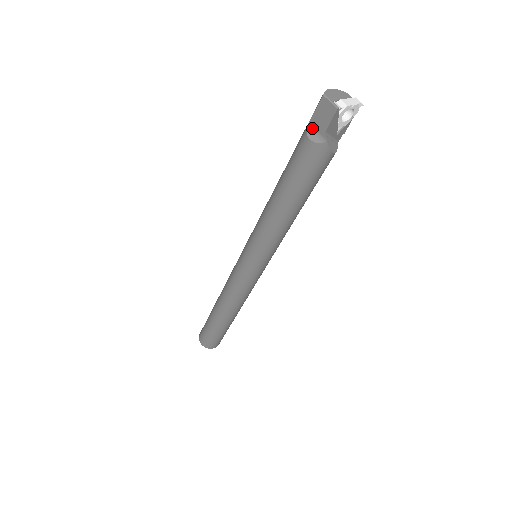
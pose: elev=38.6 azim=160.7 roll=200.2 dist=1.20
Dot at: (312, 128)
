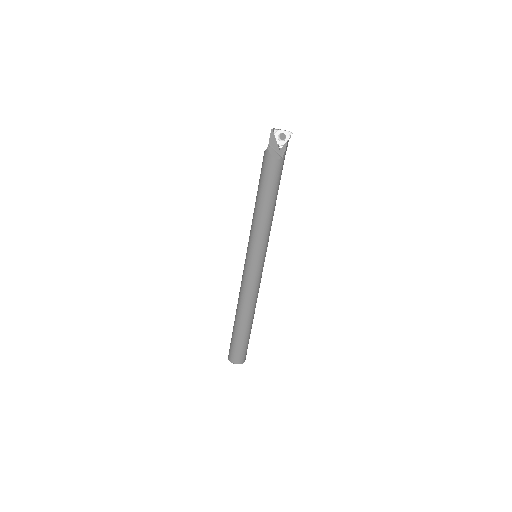
Dot at: occluded
